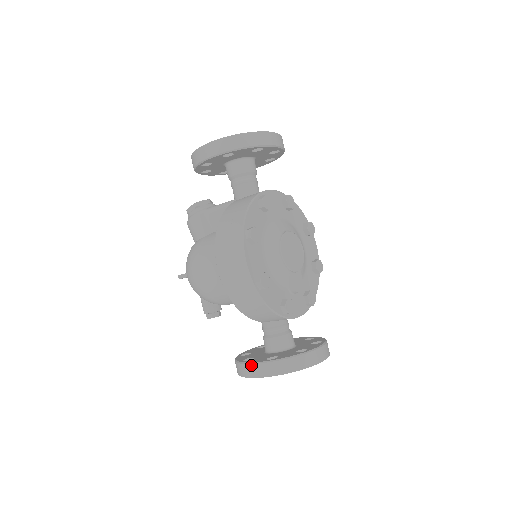
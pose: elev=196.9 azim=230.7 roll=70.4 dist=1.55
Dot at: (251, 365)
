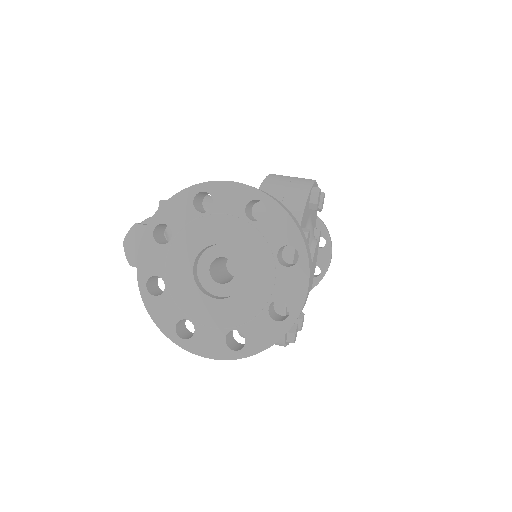
Dot at: occluded
